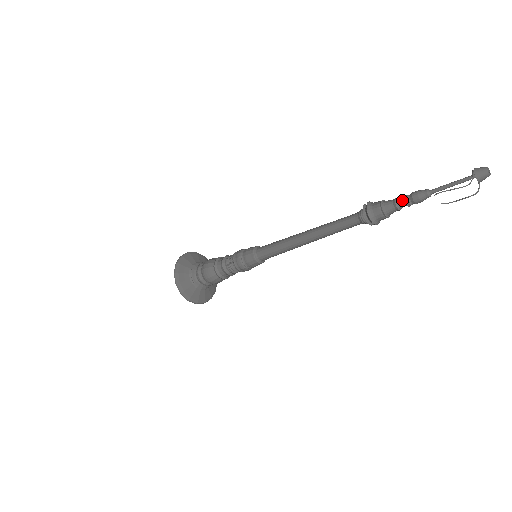
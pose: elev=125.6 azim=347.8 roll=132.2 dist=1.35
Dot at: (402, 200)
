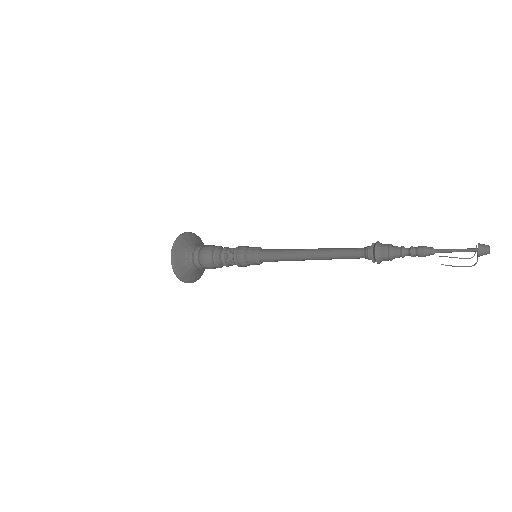
Dot at: (408, 250)
